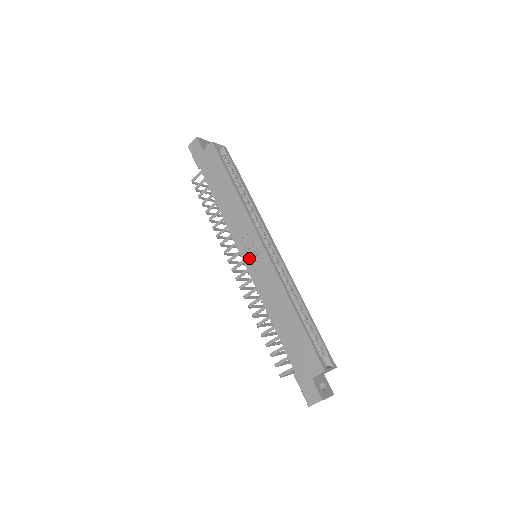
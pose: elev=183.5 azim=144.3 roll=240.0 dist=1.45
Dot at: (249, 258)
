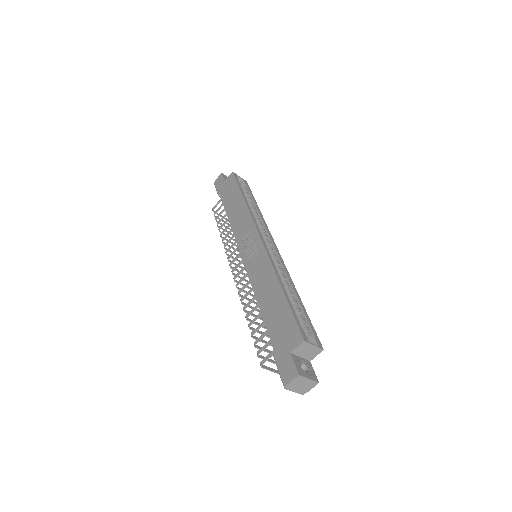
Dot at: (247, 253)
